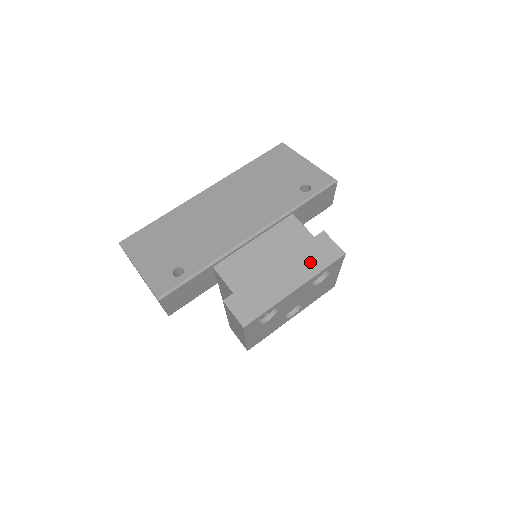
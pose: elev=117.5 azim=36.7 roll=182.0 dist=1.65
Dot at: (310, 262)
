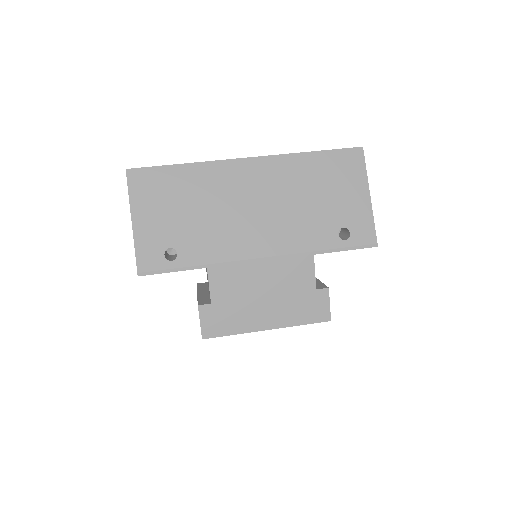
Dot at: (296, 312)
